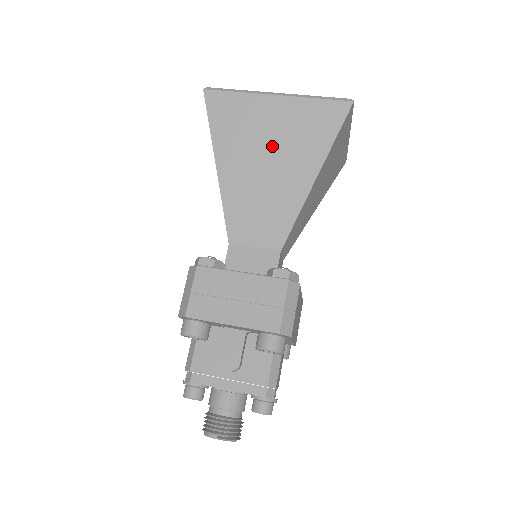
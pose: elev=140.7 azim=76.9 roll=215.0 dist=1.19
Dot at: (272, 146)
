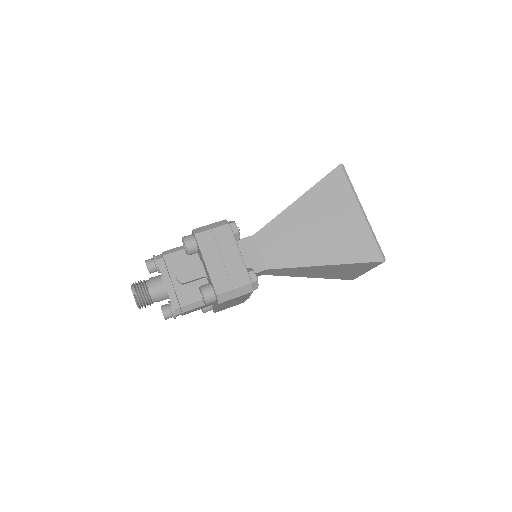
Dot at: (329, 227)
